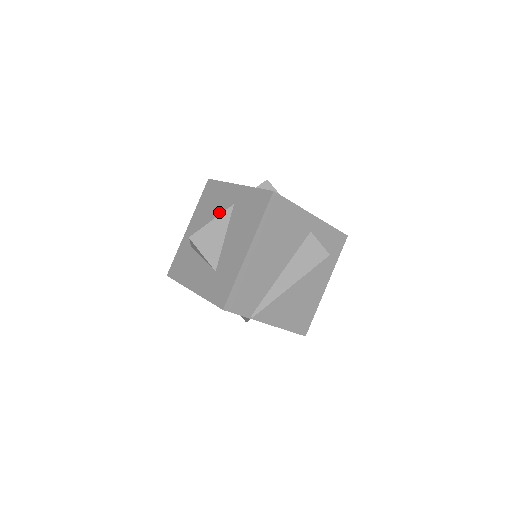
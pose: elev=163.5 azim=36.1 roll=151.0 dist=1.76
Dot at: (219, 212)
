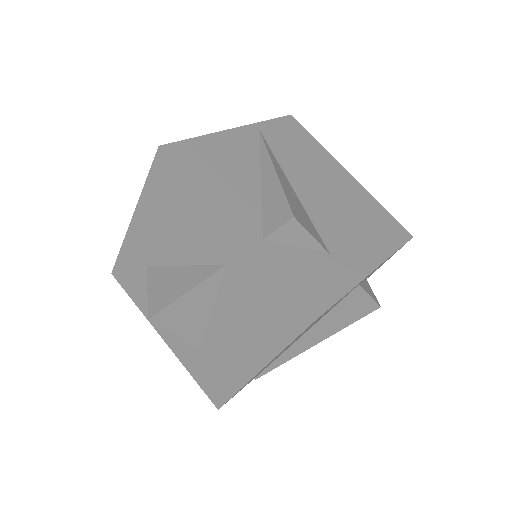
Dot at: (195, 252)
